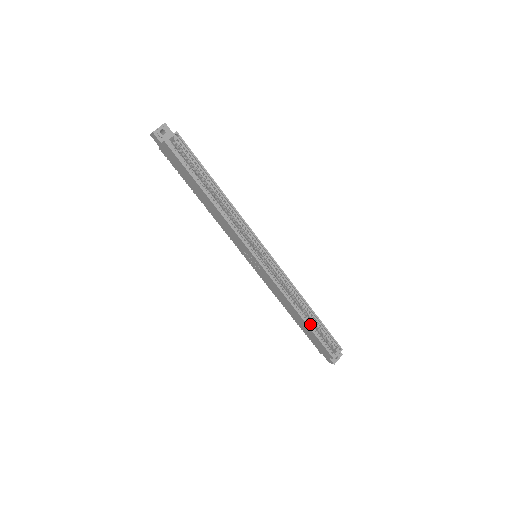
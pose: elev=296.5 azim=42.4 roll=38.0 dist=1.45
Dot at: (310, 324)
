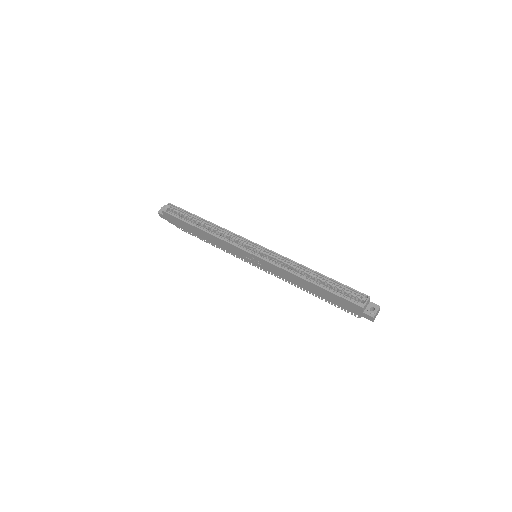
Dot at: (322, 285)
